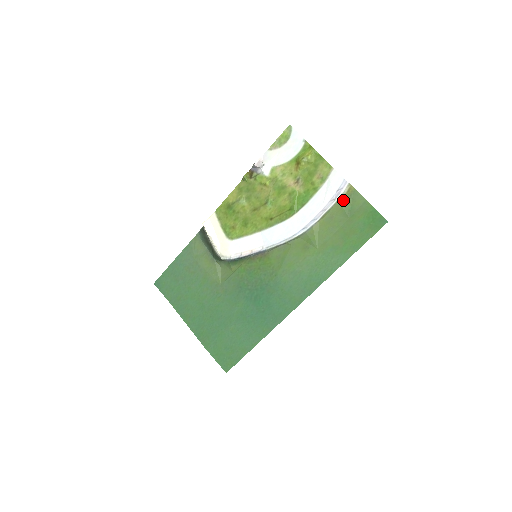
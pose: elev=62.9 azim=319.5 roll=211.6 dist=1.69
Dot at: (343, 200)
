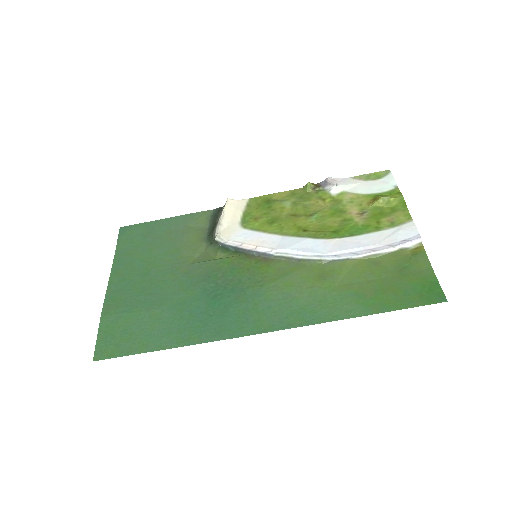
Dot at: (403, 254)
